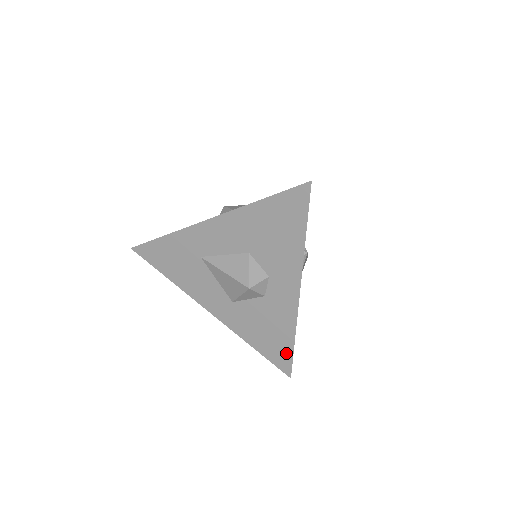
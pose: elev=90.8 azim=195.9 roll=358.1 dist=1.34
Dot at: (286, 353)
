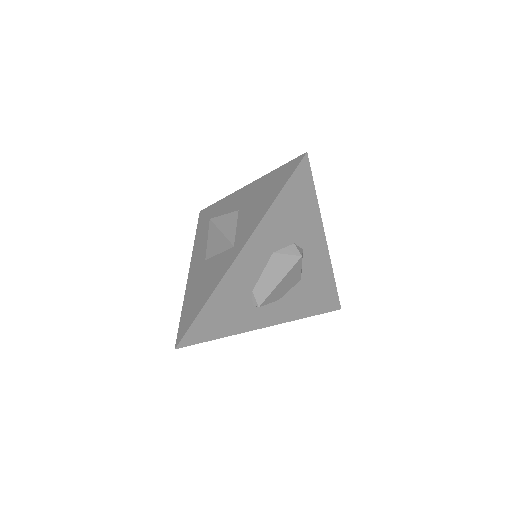
Dot at: occluded
